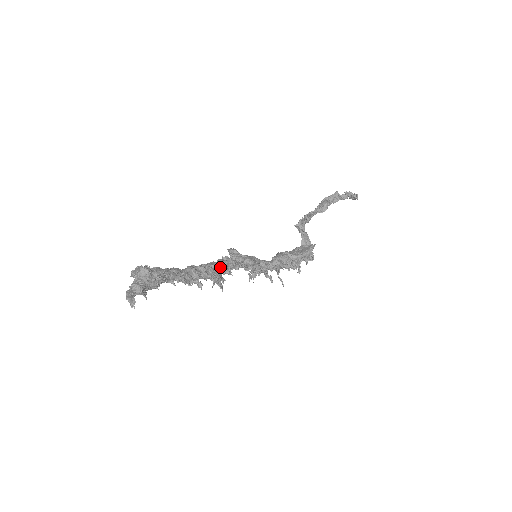
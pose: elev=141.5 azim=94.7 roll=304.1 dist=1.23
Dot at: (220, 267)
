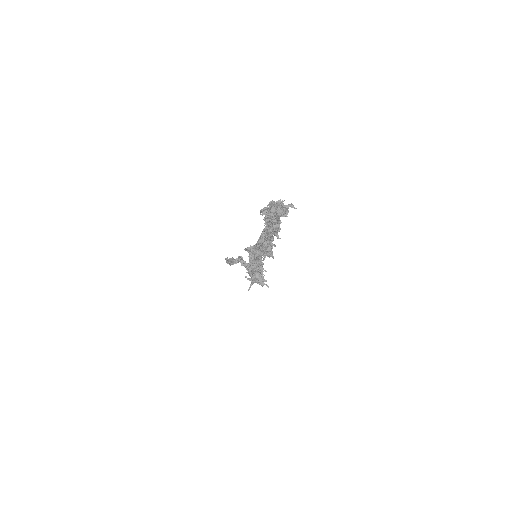
Dot at: occluded
